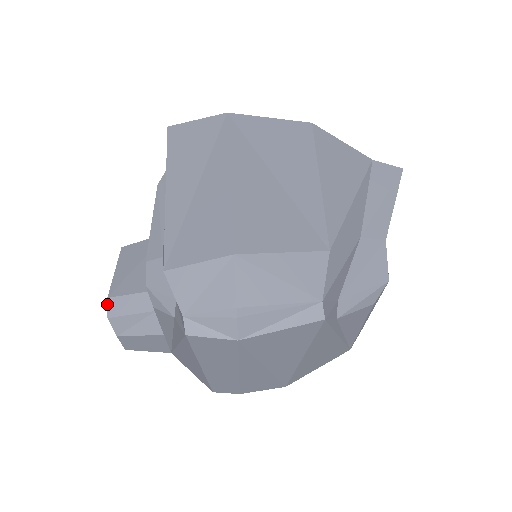
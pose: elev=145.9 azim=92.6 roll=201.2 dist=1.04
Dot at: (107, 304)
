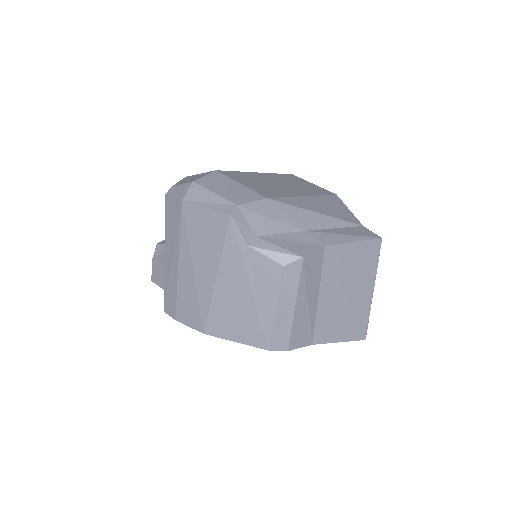
Dot at: (164, 240)
